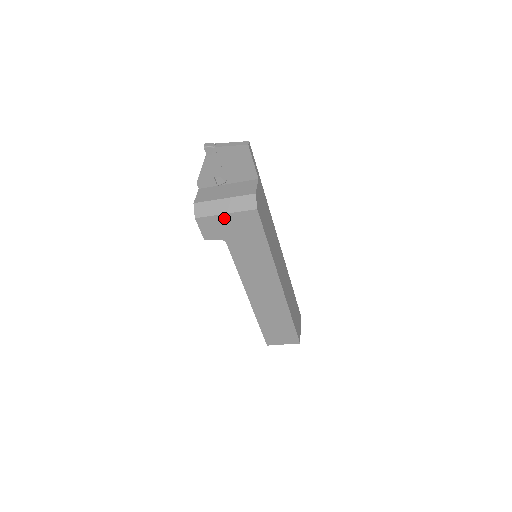
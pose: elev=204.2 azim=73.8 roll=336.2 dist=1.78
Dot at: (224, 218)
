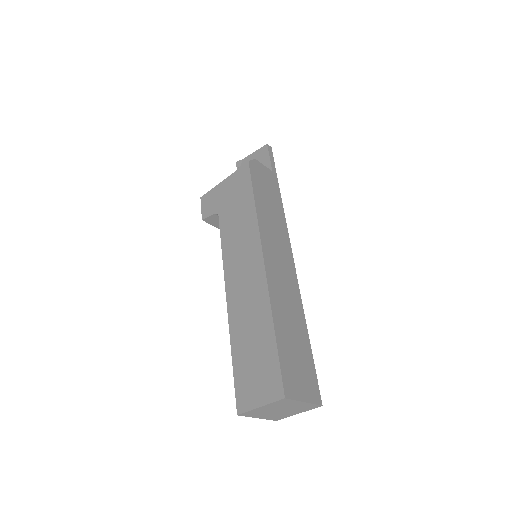
Dot at: (222, 186)
